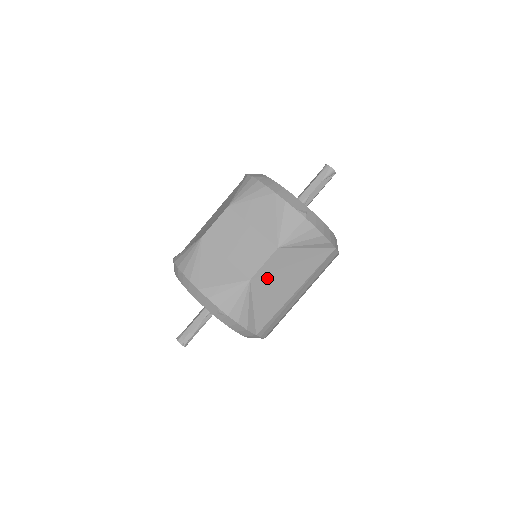
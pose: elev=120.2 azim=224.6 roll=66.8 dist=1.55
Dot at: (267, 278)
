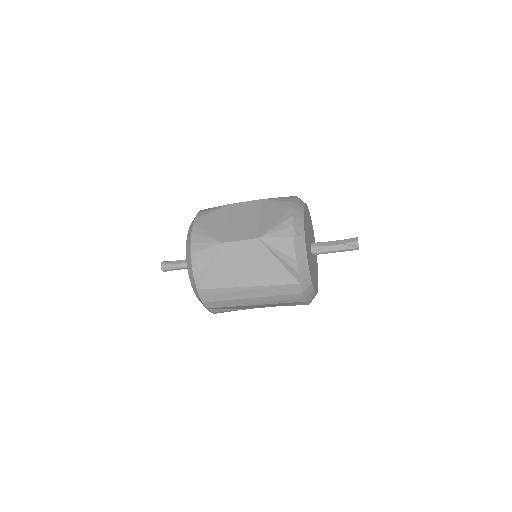
Dot at: (235, 254)
